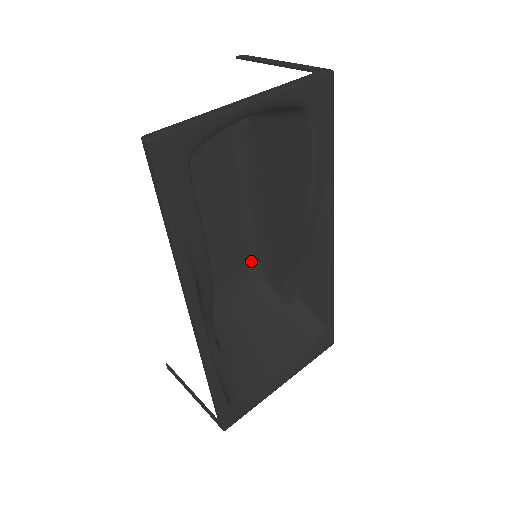
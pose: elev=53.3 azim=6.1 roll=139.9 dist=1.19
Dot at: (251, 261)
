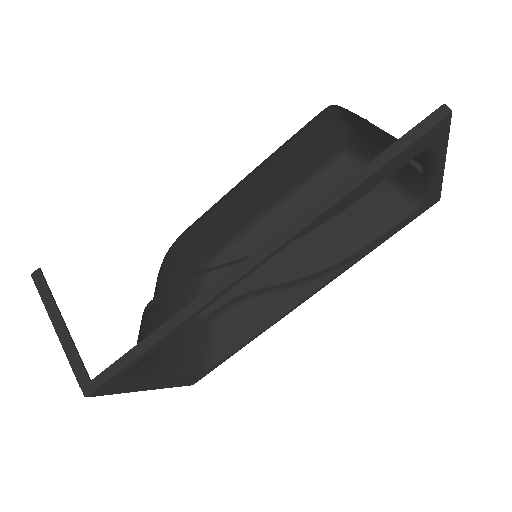
Dot at: (216, 254)
